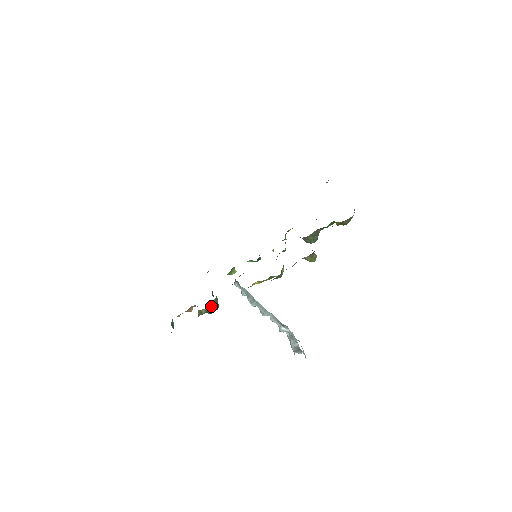
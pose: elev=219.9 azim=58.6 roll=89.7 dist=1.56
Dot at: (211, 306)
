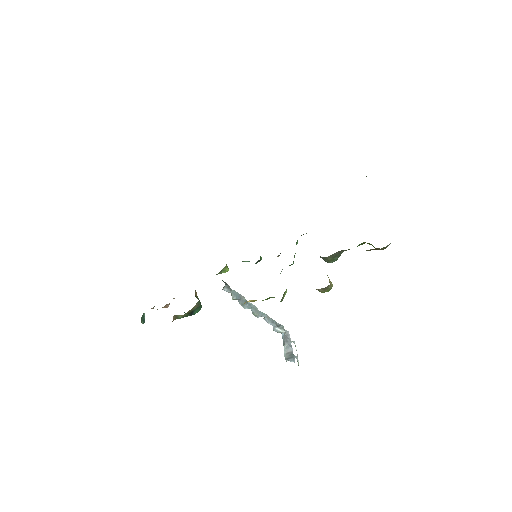
Dot at: (191, 311)
